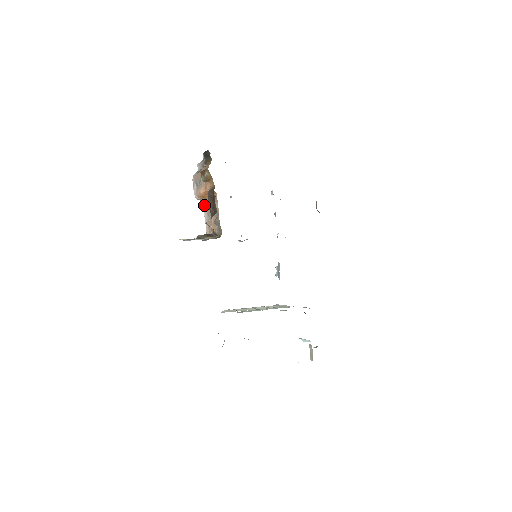
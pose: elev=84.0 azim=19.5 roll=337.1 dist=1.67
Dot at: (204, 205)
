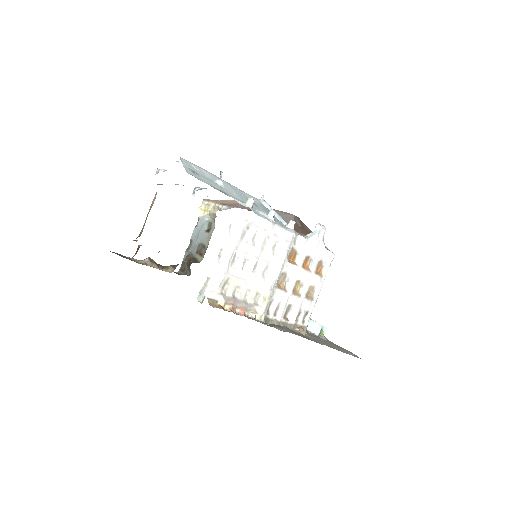
Dot at: occluded
